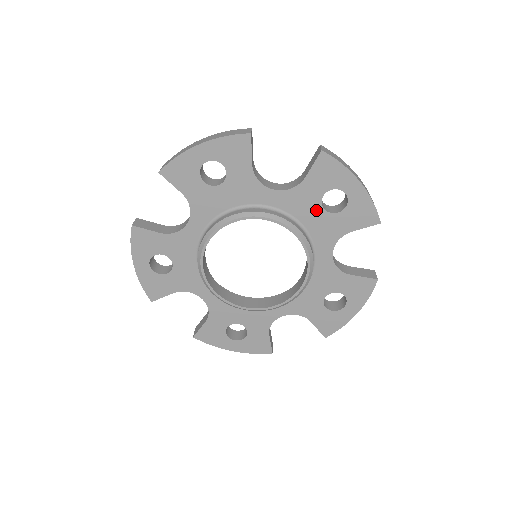
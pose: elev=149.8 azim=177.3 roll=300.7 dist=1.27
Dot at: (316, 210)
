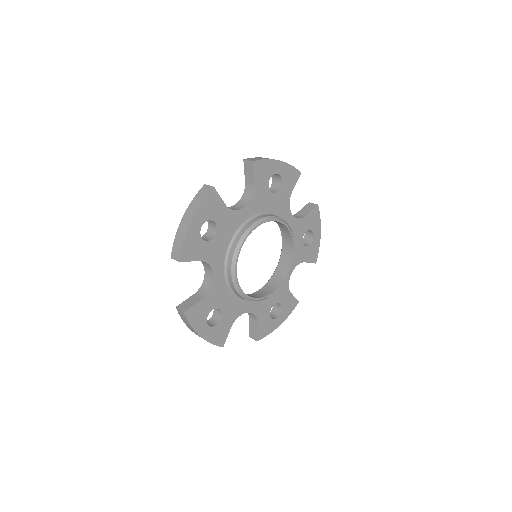
Dot at: (270, 197)
